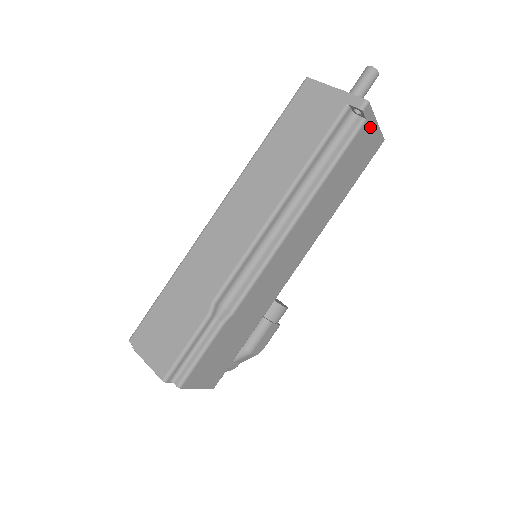
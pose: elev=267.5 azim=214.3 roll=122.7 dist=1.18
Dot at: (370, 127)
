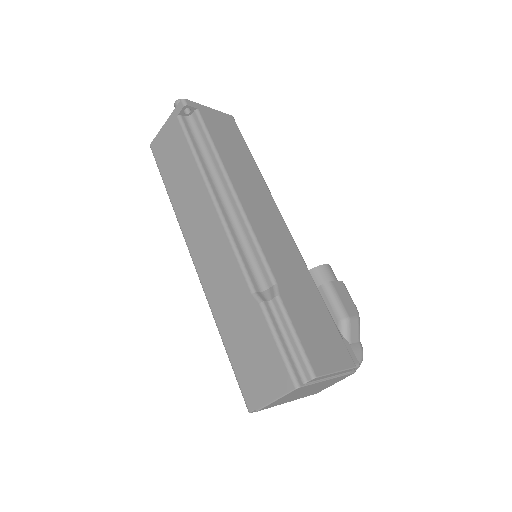
Dot at: (208, 112)
